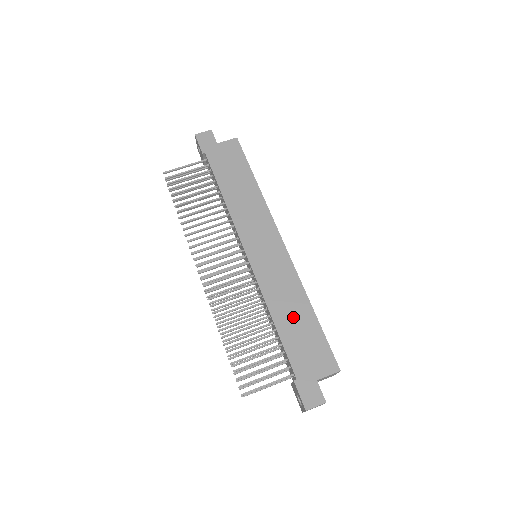
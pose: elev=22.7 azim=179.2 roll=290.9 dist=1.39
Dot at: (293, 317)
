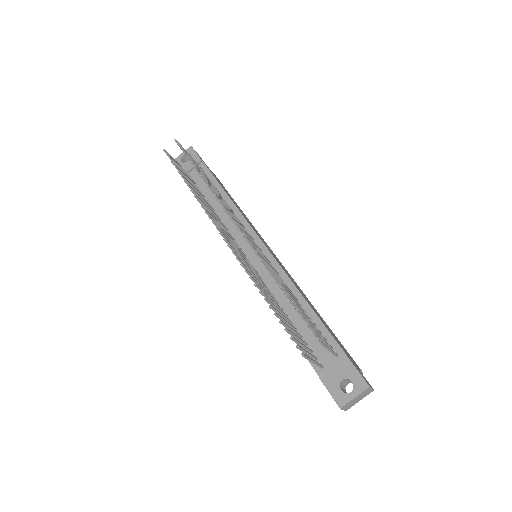
Dot at: (315, 310)
